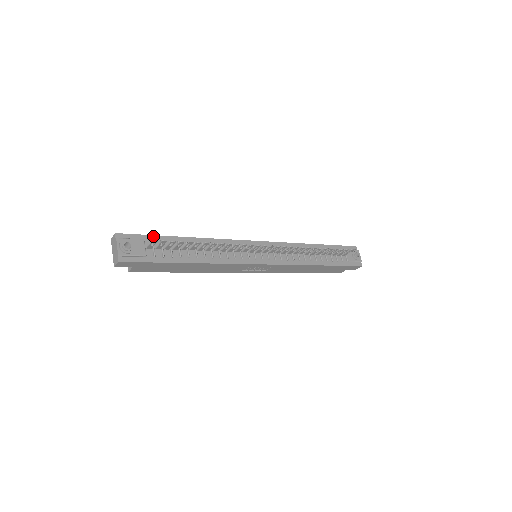
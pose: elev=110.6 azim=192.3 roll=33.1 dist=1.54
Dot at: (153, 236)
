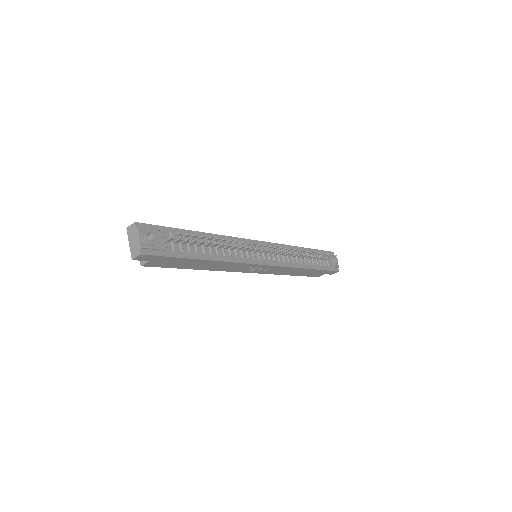
Dot at: (170, 228)
